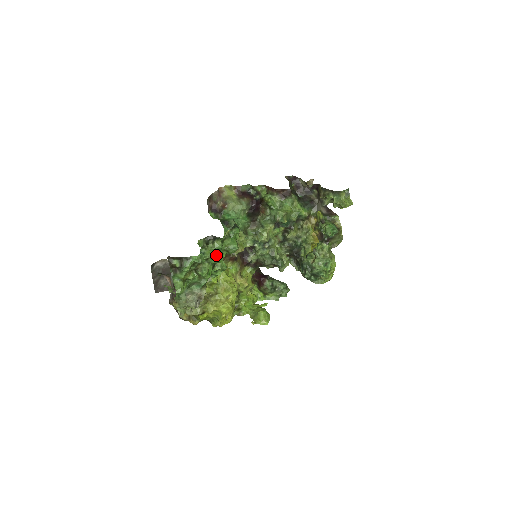
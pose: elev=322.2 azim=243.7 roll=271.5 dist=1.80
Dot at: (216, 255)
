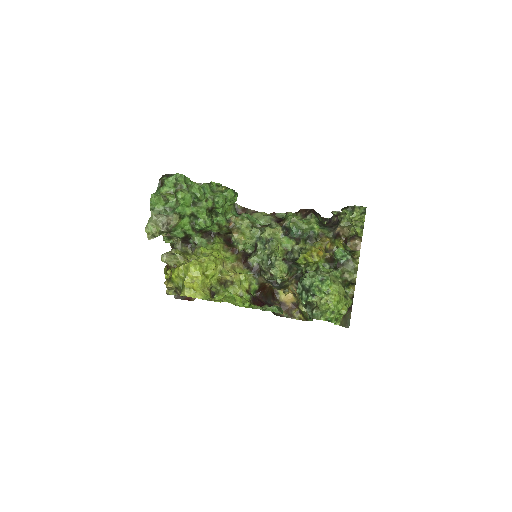
Dot at: (196, 184)
